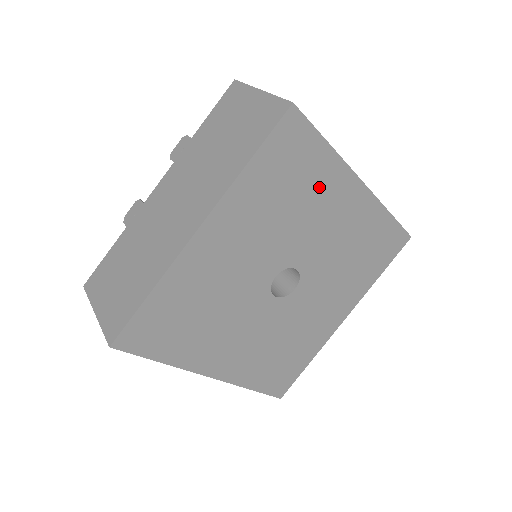
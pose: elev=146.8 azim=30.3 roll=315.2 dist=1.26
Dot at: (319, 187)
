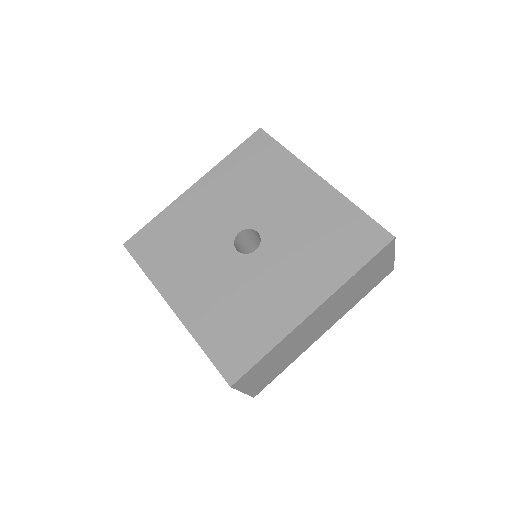
Dot at: (279, 174)
